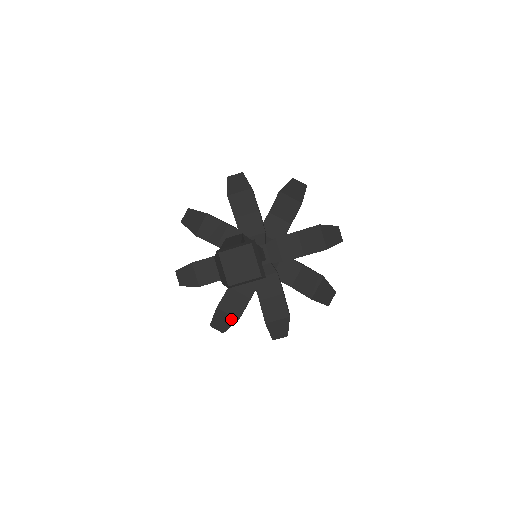
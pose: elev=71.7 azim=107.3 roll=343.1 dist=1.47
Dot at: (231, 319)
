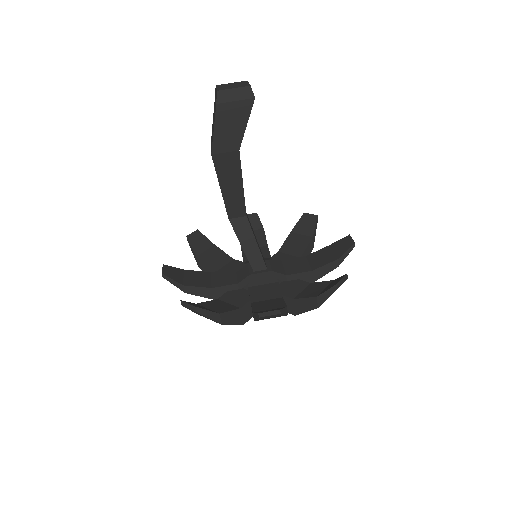
Dot at: (210, 310)
